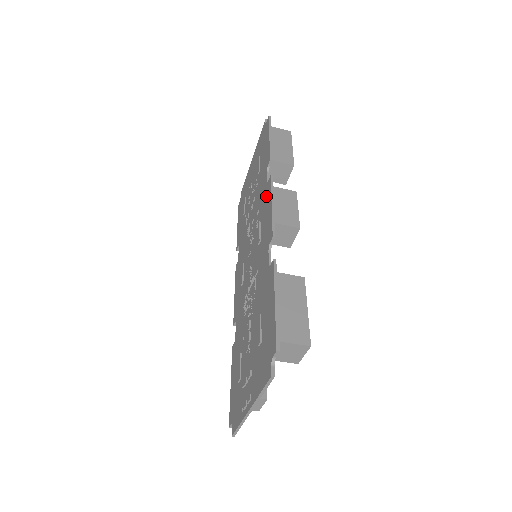
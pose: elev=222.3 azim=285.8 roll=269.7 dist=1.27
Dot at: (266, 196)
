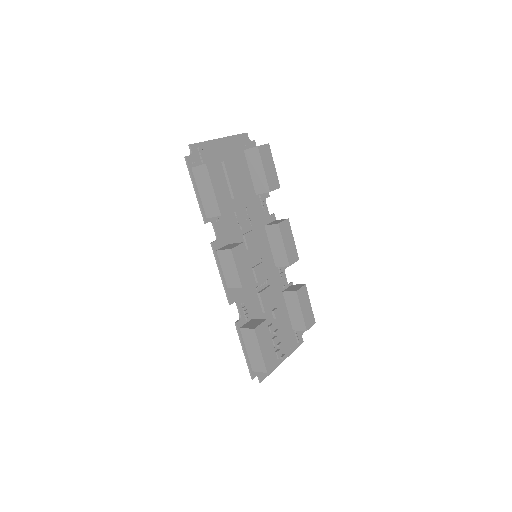
Dot at: occluded
